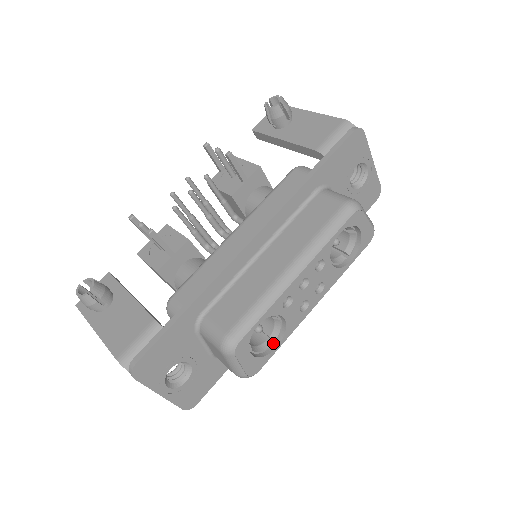
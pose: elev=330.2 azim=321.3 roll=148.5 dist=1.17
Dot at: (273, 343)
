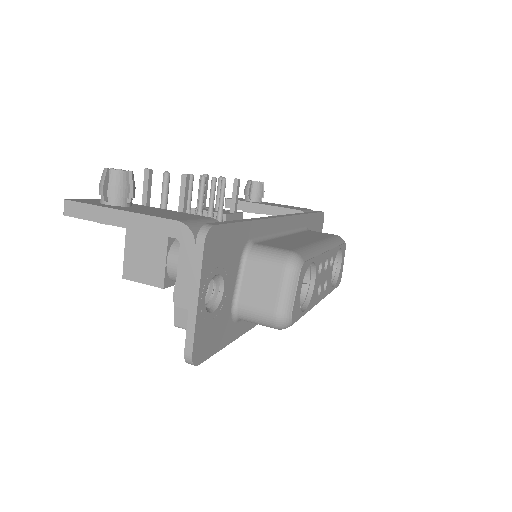
Dot at: occluded
